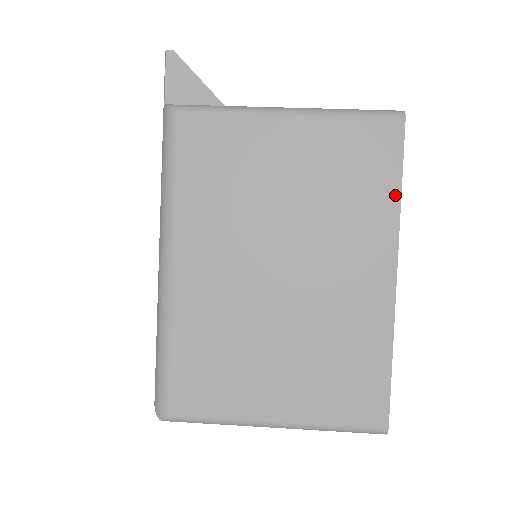
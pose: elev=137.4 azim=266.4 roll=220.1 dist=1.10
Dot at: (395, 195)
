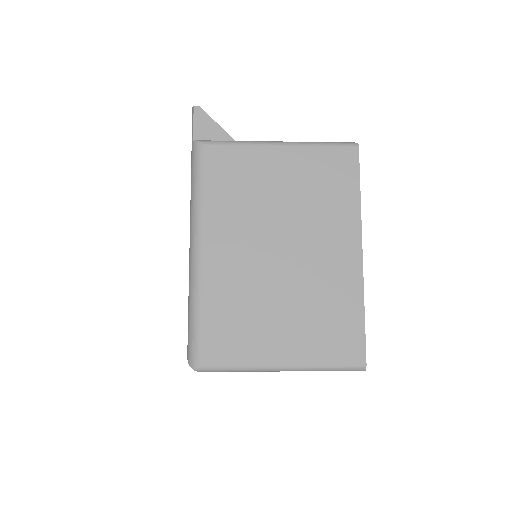
Dot at: (356, 197)
